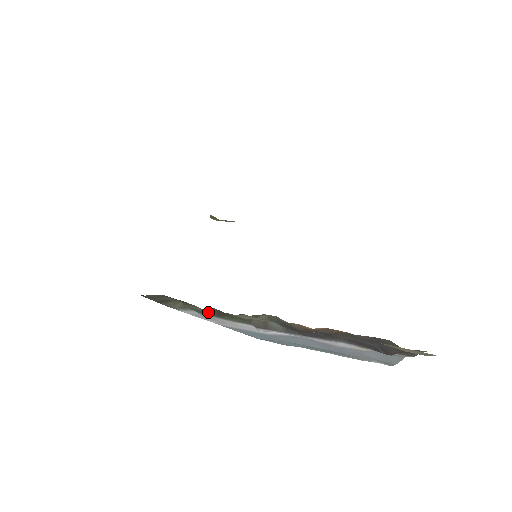
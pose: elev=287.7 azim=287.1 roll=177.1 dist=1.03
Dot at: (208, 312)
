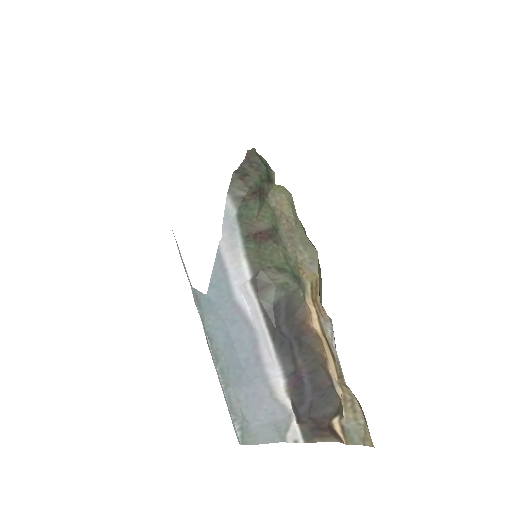
Dot at: (250, 224)
